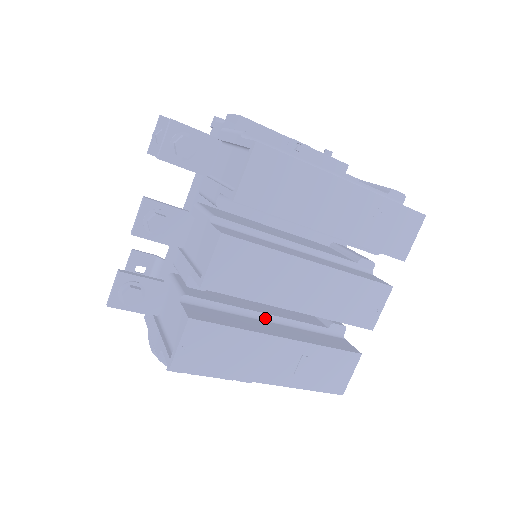
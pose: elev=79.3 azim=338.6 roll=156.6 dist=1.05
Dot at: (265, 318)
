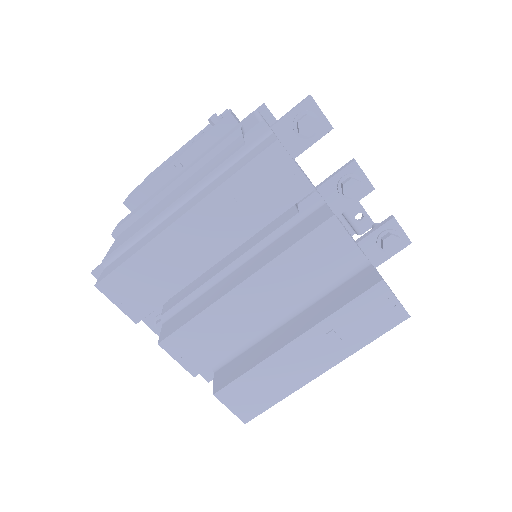
Dot at: (283, 321)
